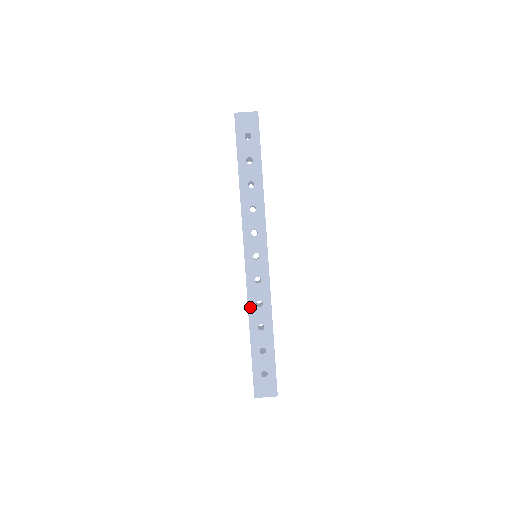
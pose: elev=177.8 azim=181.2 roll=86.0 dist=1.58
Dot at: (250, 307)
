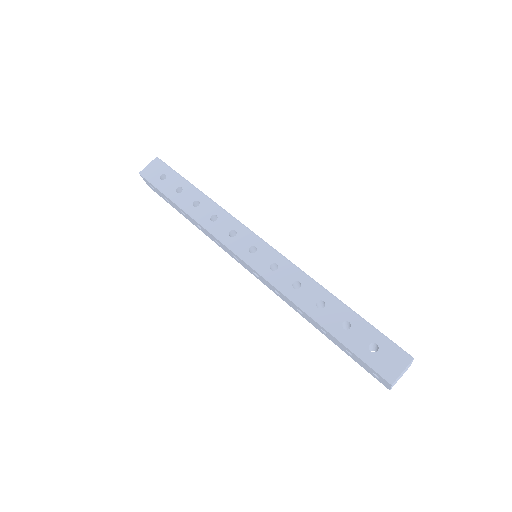
Dot at: (290, 297)
